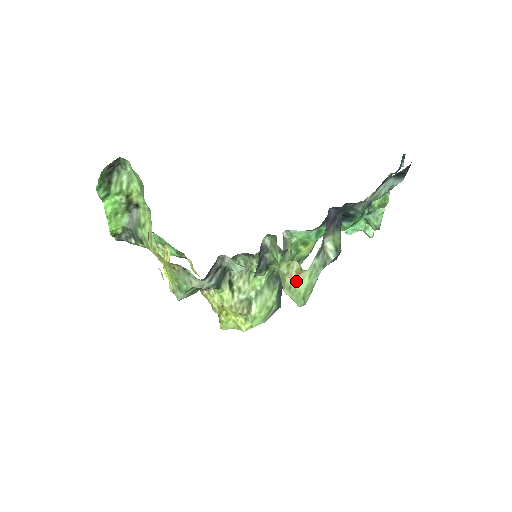
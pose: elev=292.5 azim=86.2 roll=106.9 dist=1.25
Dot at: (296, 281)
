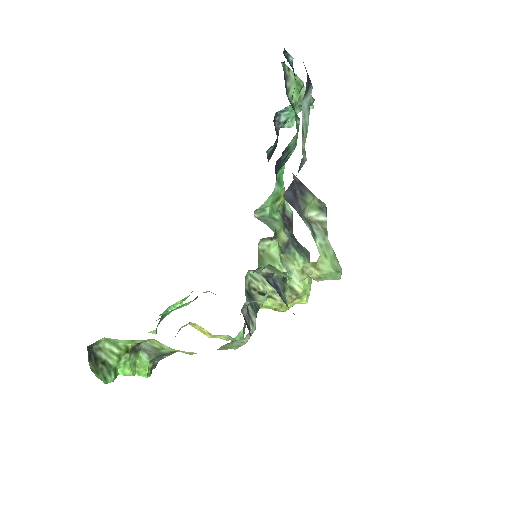
Dot at: (319, 270)
